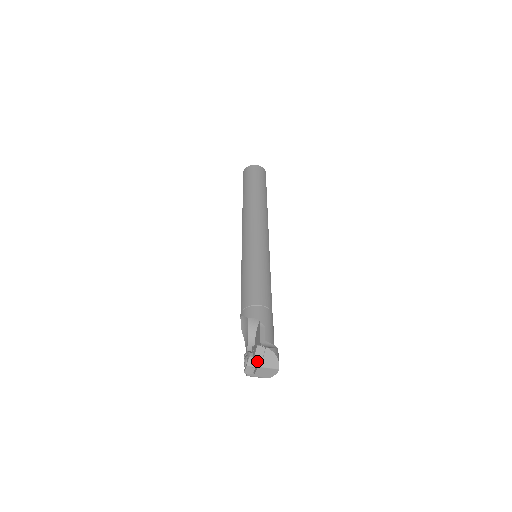
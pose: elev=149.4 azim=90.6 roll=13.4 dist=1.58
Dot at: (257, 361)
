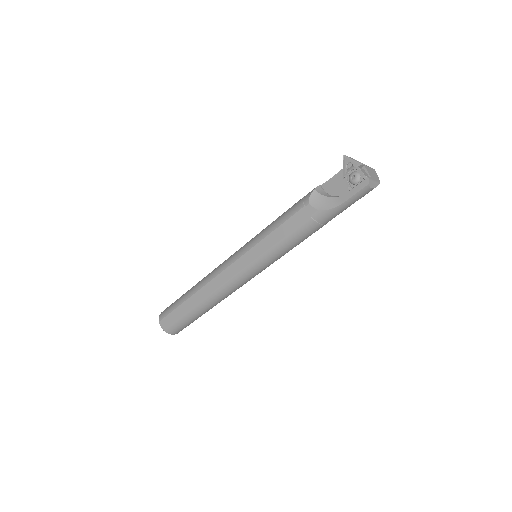
Dot at: (358, 161)
